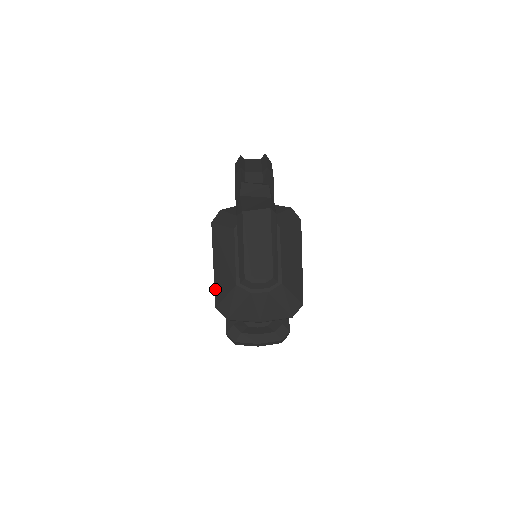
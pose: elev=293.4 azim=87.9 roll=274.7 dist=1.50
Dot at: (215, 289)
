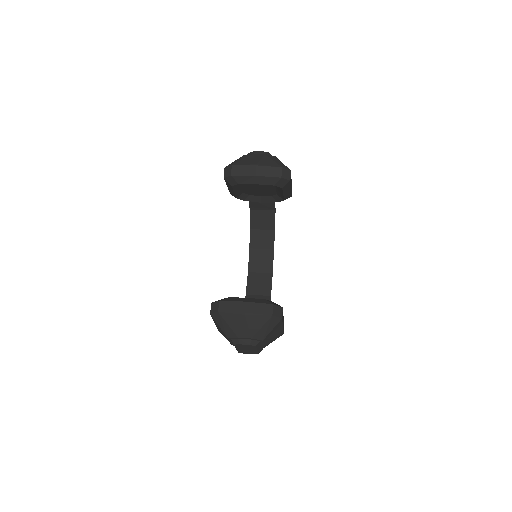
Dot at: occluded
